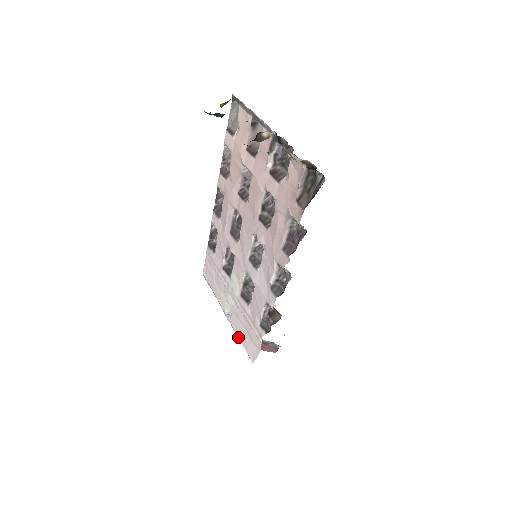
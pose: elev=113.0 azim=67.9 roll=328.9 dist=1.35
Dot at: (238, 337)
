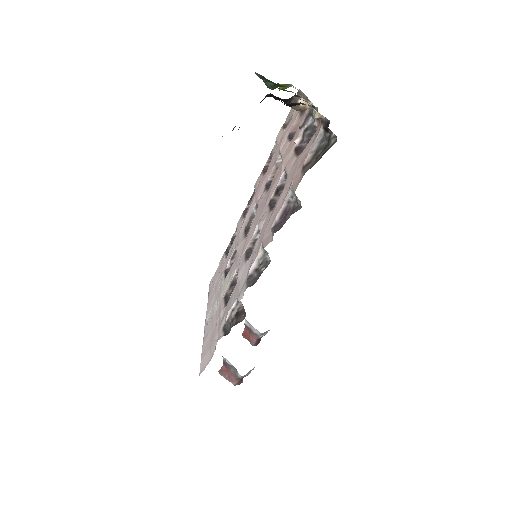
Dot at: (202, 346)
